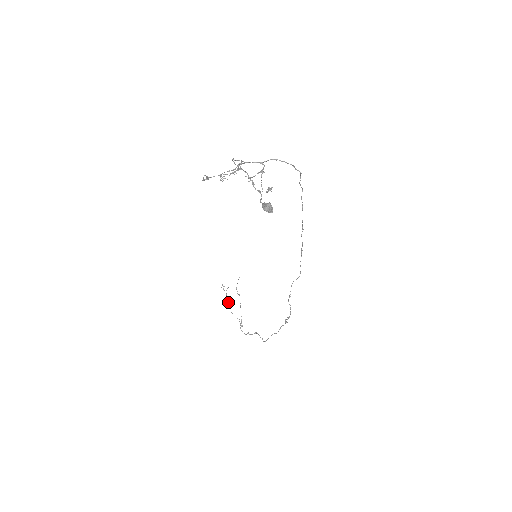
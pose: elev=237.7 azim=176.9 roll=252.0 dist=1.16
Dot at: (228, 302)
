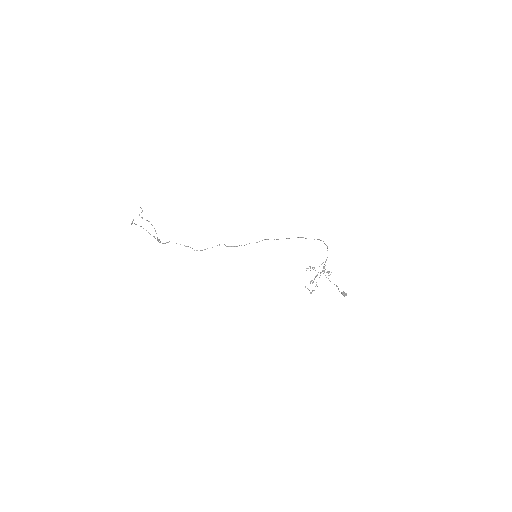
Dot at: (155, 238)
